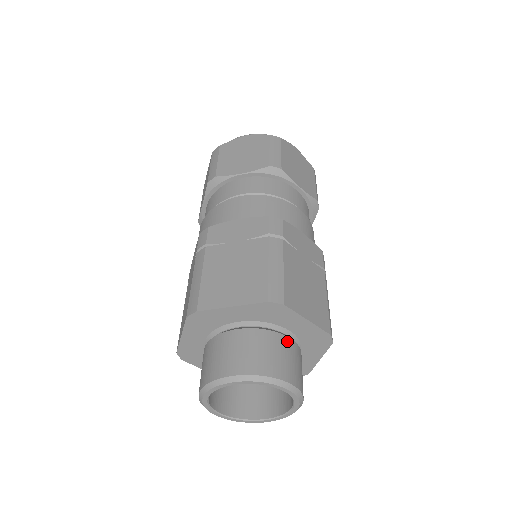
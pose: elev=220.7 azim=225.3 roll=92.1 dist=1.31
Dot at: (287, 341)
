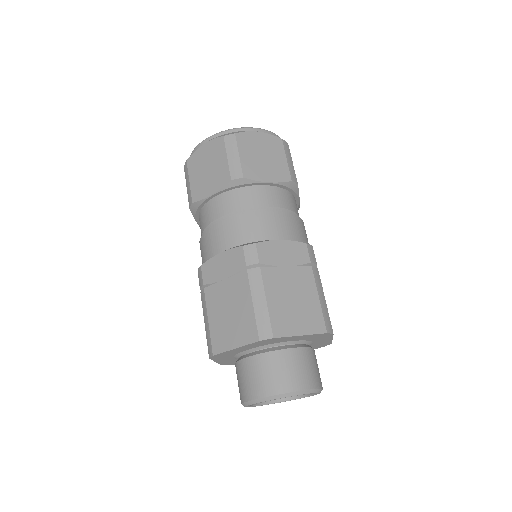
Dot at: occluded
